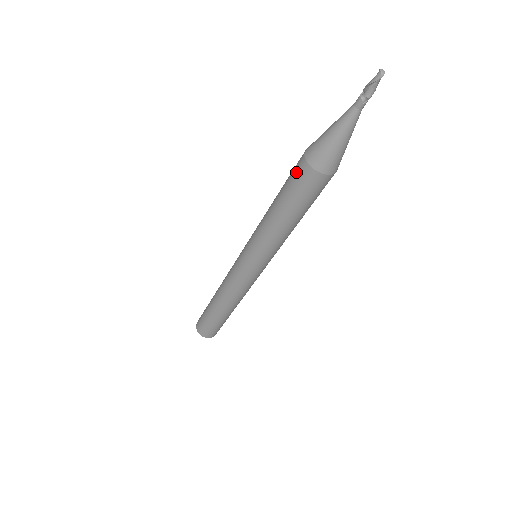
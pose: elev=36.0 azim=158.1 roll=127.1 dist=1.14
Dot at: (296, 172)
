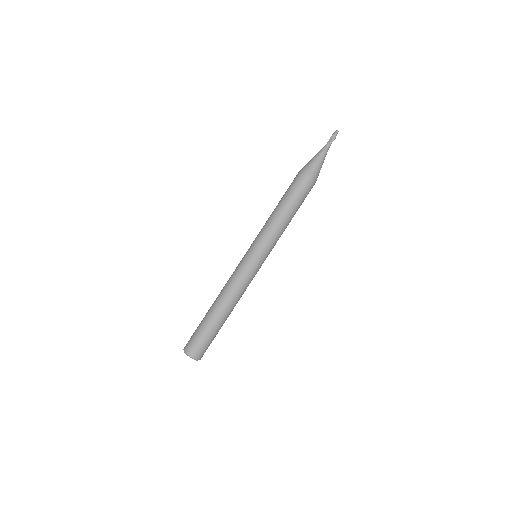
Dot at: (293, 180)
